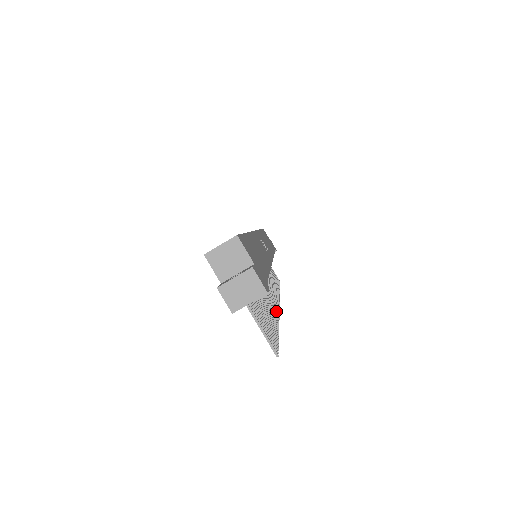
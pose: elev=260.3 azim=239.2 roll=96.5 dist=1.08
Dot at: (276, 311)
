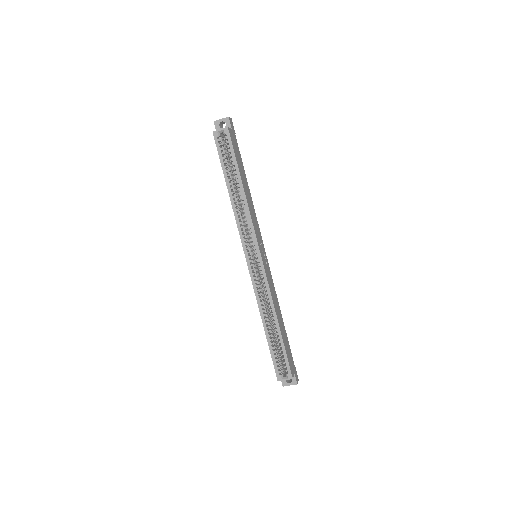
Dot at: occluded
